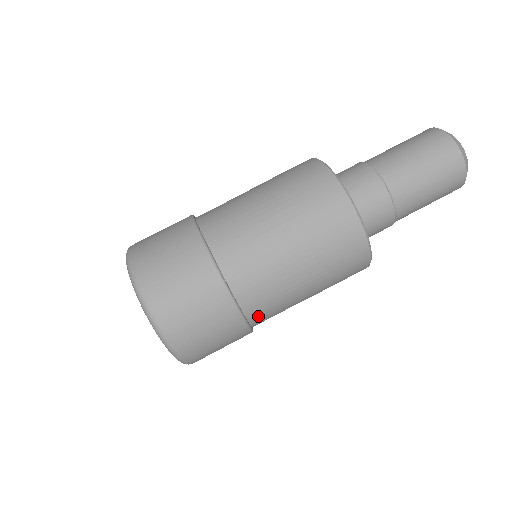
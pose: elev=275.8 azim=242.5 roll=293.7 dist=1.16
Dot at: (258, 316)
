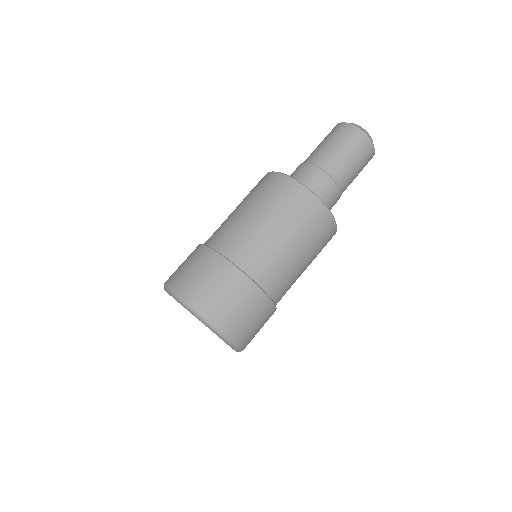
Dot at: occluded
